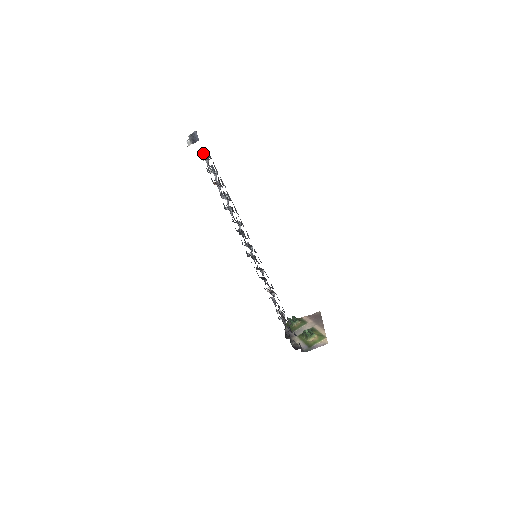
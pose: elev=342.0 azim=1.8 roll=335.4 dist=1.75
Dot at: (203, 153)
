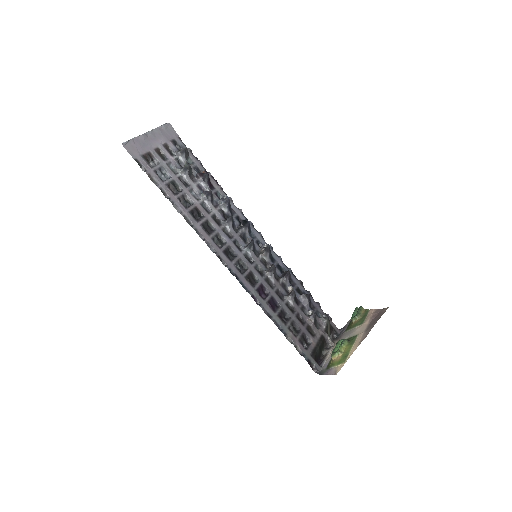
Dot at: (162, 152)
